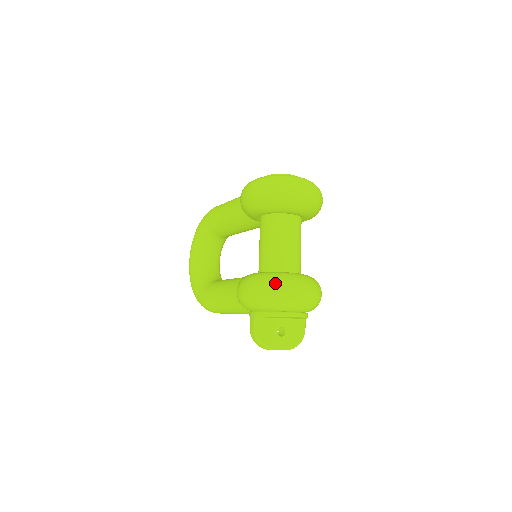
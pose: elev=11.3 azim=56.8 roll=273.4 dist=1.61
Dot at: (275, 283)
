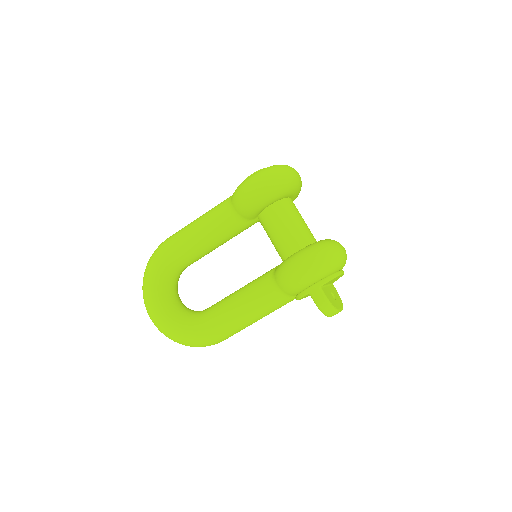
Dot at: (328, 246)
